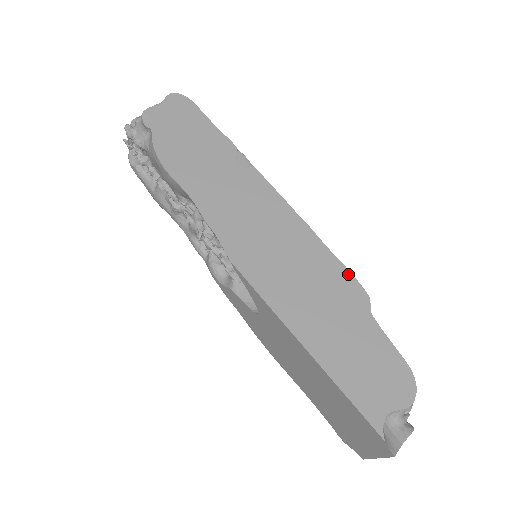
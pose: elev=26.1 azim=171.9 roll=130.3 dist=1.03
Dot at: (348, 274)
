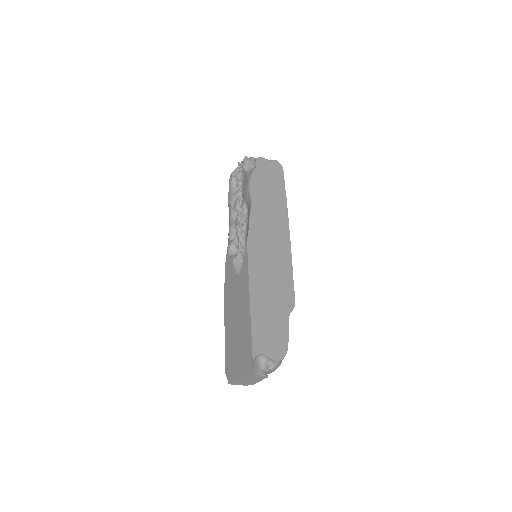
Dot at: (293, 291)
